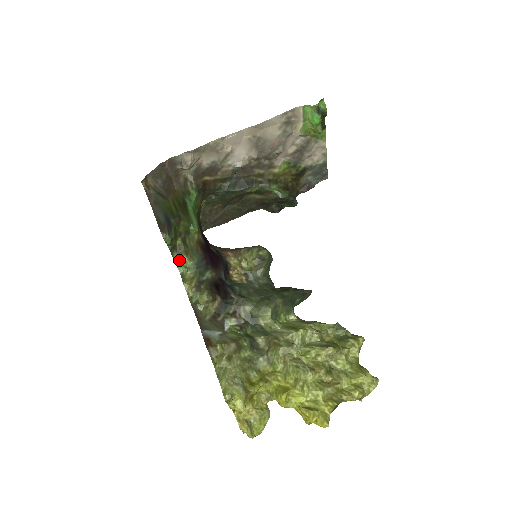
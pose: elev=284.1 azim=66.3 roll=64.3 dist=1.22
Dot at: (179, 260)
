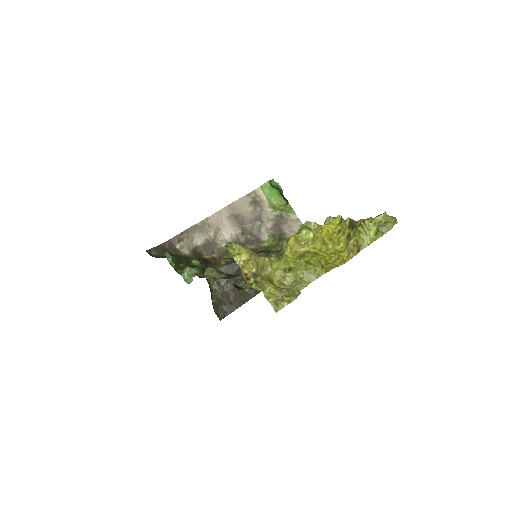
Dot at: (184, 273)
